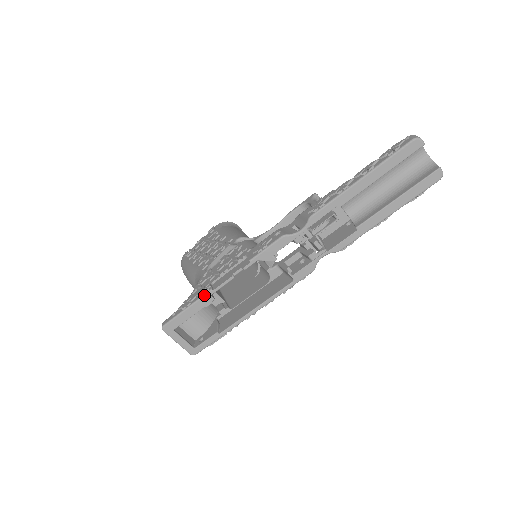
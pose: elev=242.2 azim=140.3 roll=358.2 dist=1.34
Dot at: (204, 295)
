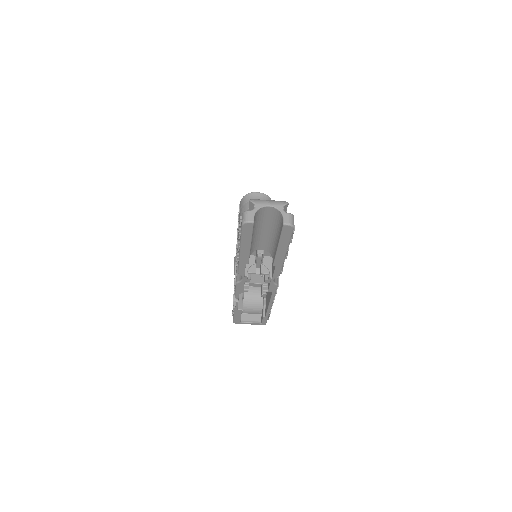
Dot at: (234, 310)
